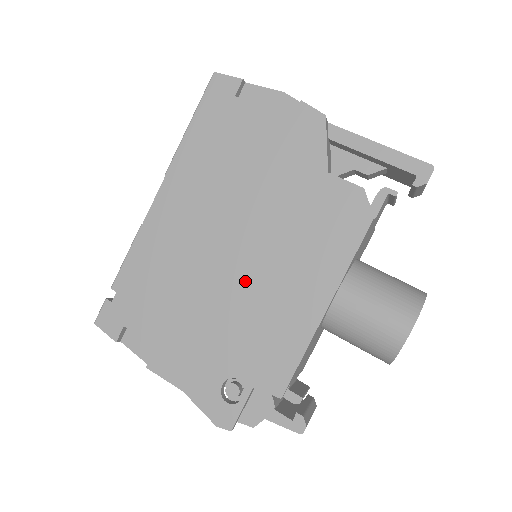
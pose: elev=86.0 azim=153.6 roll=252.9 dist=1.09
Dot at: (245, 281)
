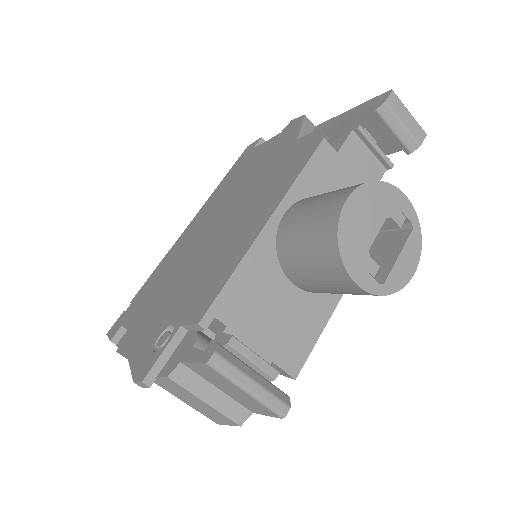
Dot at: (214, 242)
